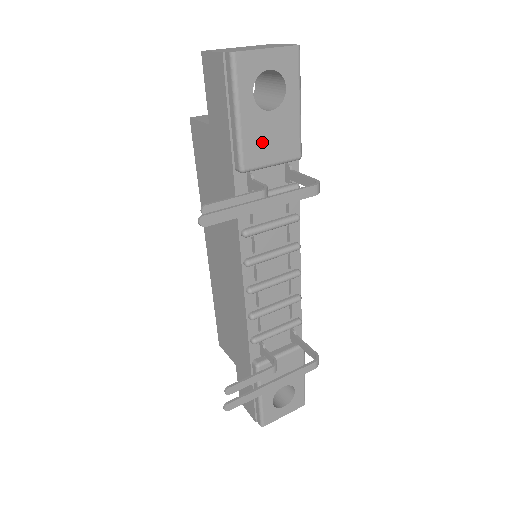
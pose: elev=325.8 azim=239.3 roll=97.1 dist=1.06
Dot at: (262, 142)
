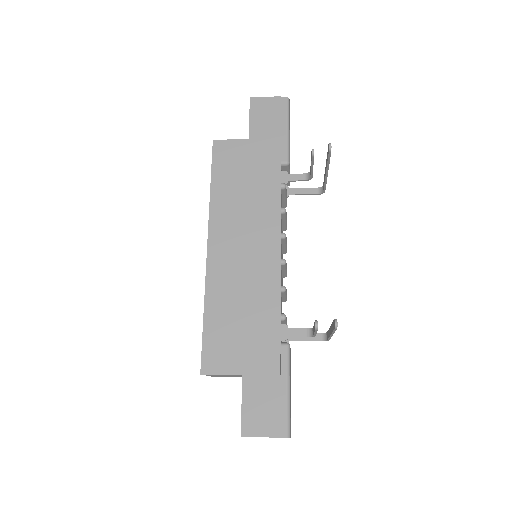
Dot at: occluded
